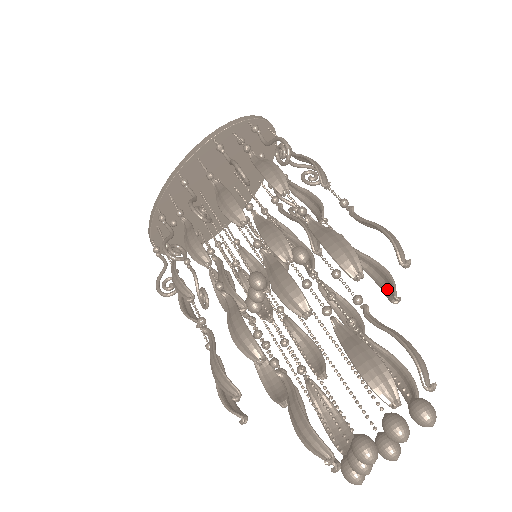
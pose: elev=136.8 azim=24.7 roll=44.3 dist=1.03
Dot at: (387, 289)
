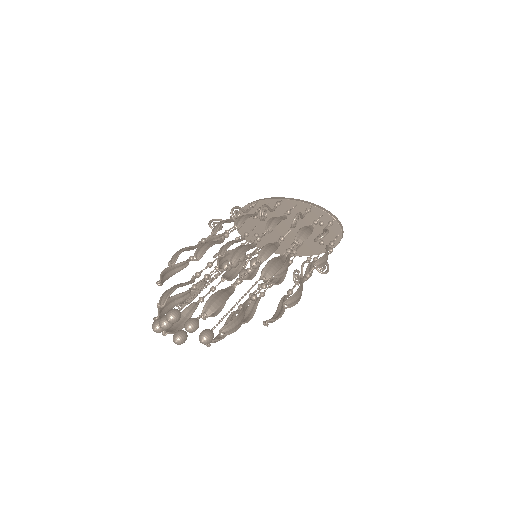
Dot at: occluded
